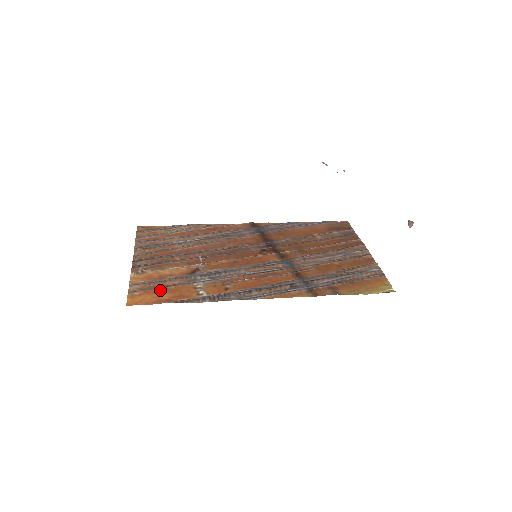
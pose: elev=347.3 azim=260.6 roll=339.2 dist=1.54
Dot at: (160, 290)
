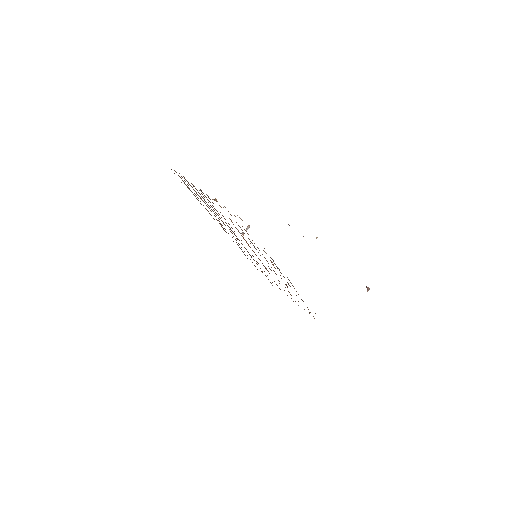
Dot at: occluded
